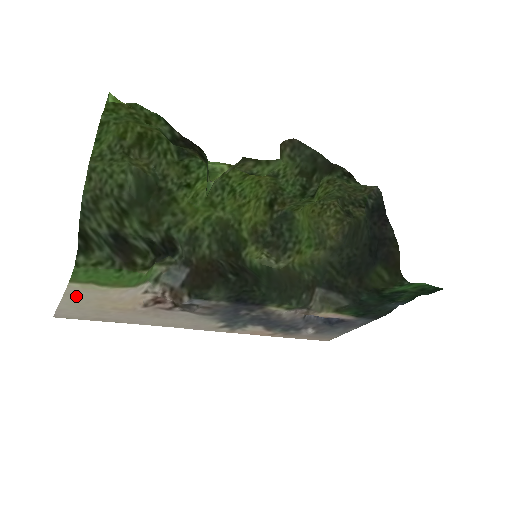
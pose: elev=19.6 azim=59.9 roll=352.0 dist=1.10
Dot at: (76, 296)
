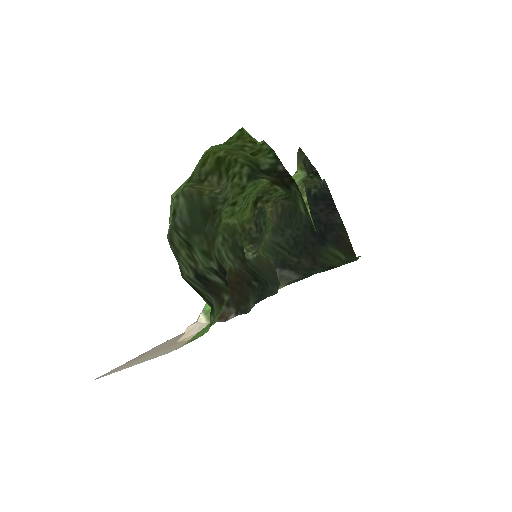
Dot at: (162, 353)
